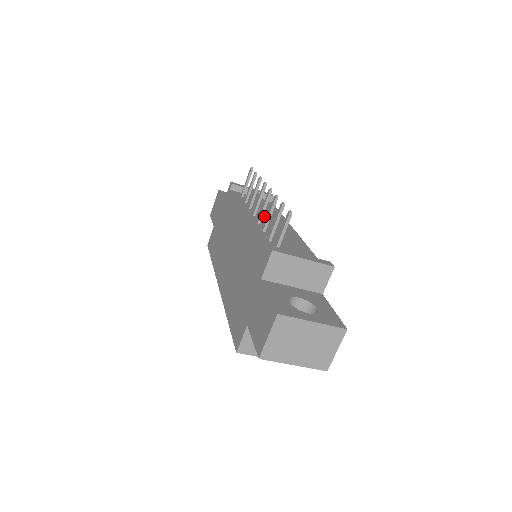
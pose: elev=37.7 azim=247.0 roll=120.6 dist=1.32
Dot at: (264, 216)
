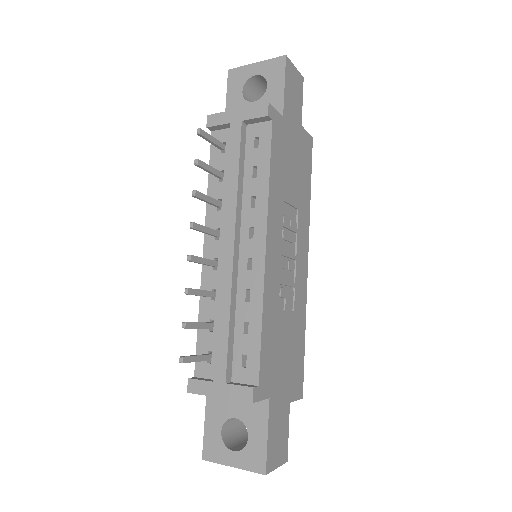
Dot at: (225, 239)
